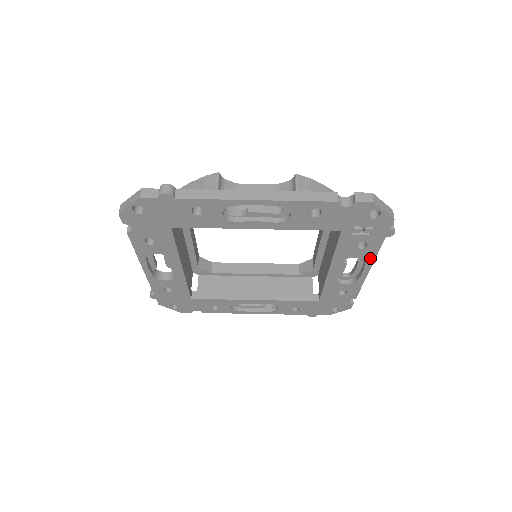
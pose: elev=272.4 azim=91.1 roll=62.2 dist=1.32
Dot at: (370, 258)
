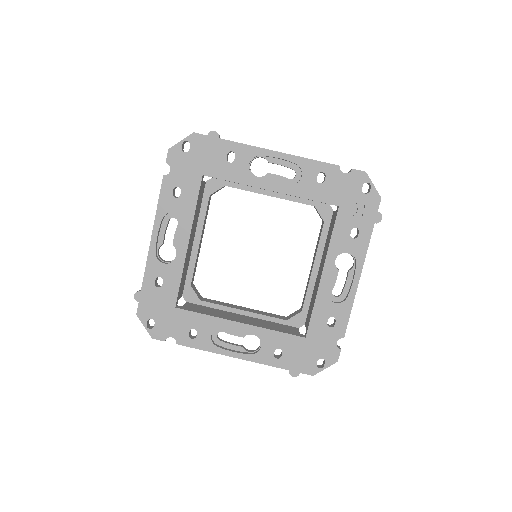
Dot at: (361, 257)
